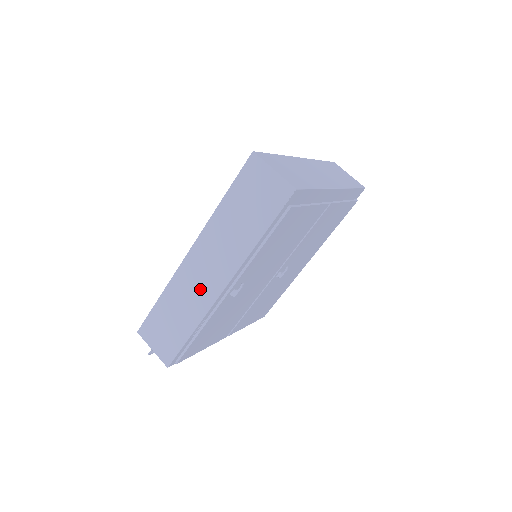
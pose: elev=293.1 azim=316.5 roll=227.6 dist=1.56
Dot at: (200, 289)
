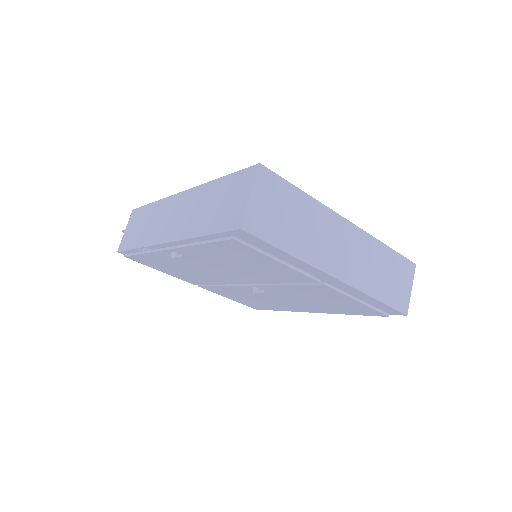
Dot at: (162, 225)
